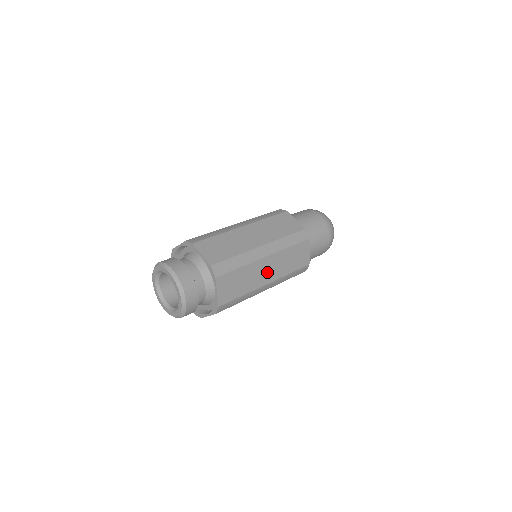
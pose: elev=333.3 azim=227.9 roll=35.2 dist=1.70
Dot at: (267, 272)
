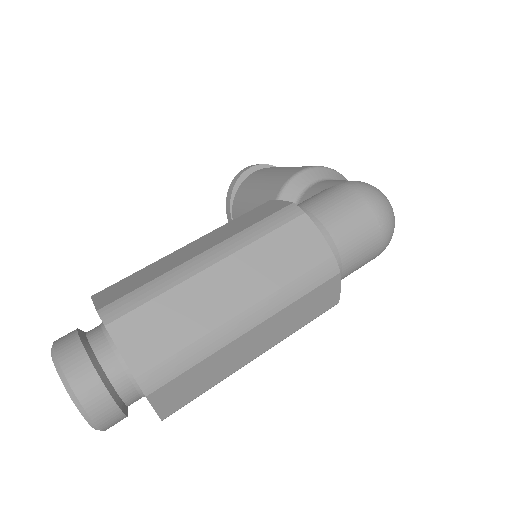
Dot at: (254, 345)
